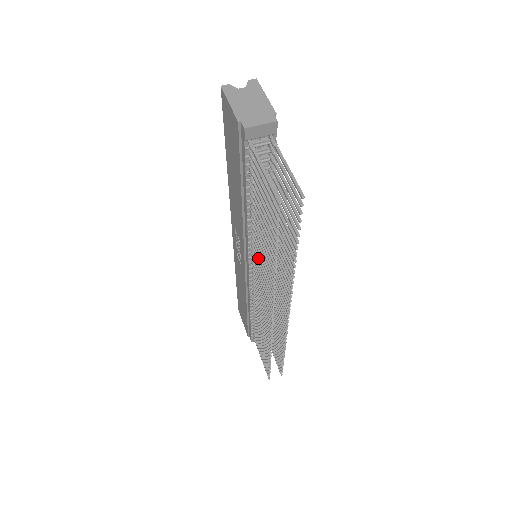
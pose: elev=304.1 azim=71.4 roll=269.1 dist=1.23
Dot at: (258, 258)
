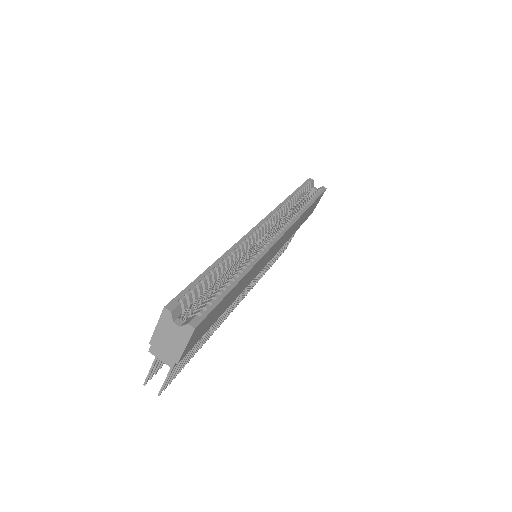
Dot at: occluded
